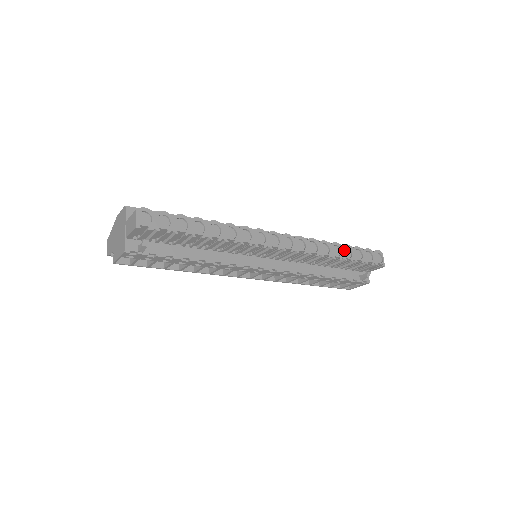
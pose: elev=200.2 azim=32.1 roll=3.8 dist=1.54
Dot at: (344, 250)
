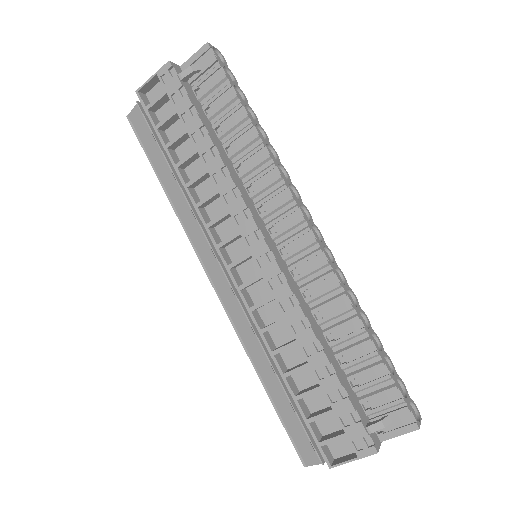
Dot at: occluded
